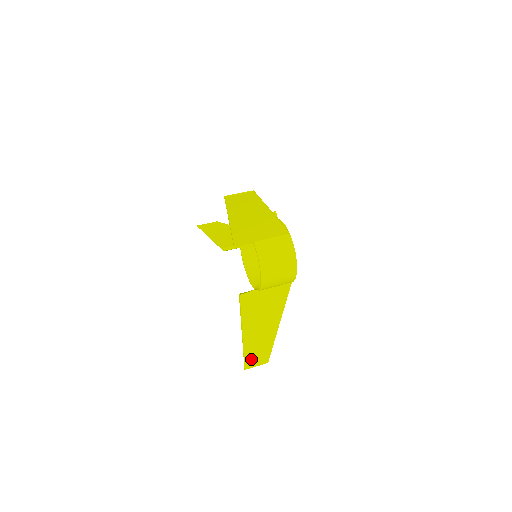
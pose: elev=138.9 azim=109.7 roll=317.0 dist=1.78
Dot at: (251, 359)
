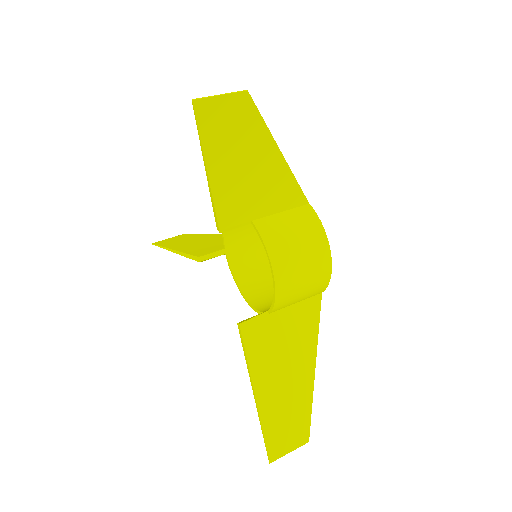
Dot at: (278, 440)
